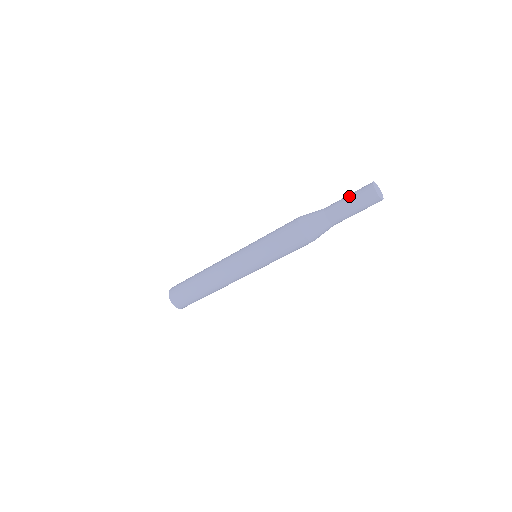
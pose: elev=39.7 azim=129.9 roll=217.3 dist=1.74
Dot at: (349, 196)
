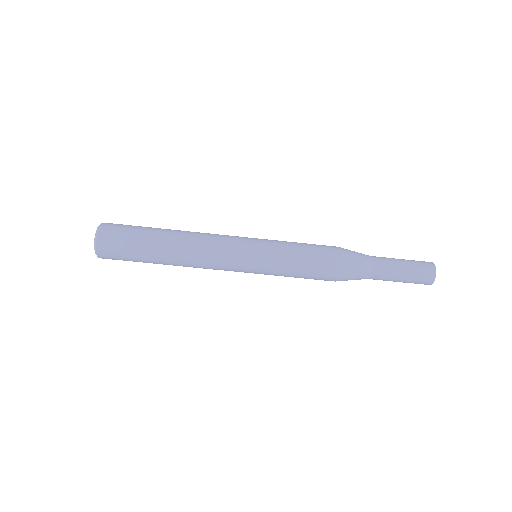
Dot at: (406, 262)
